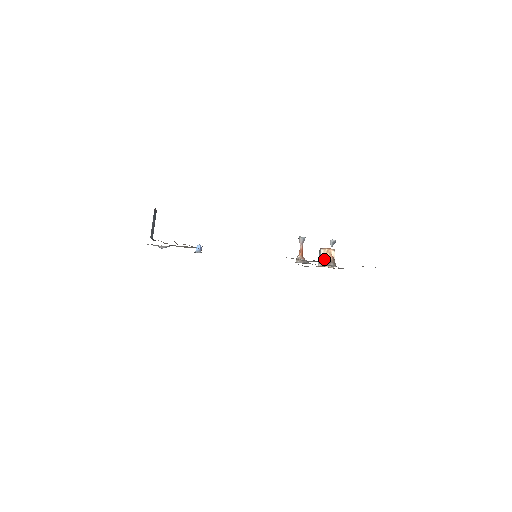
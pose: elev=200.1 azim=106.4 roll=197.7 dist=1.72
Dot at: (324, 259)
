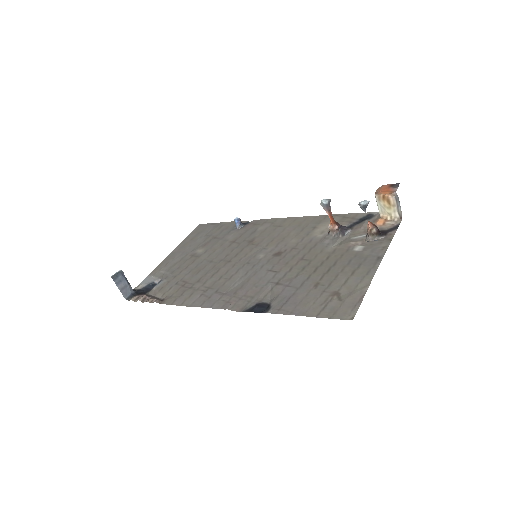
Dot at: (383, 208)
